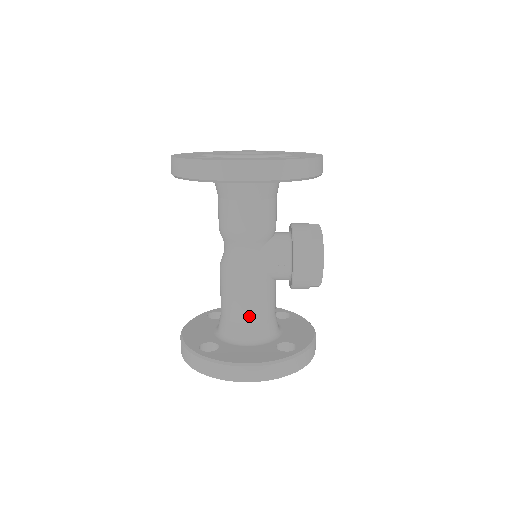
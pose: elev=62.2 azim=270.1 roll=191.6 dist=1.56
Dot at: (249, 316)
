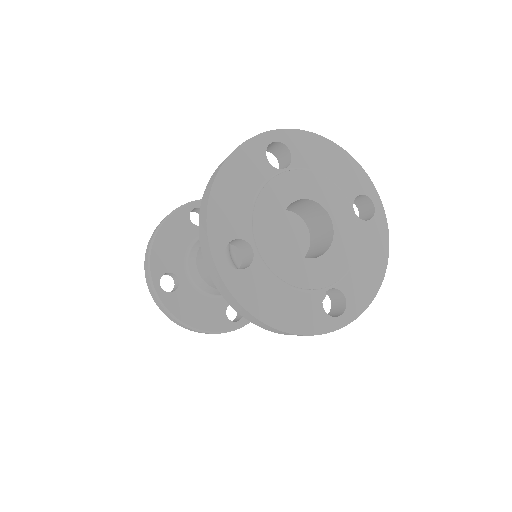
Dot at: occluded
